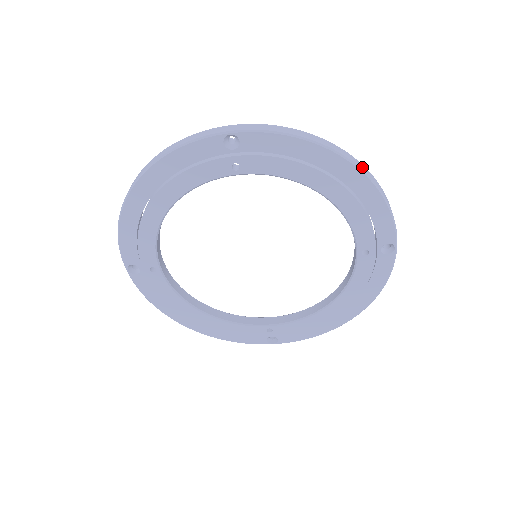
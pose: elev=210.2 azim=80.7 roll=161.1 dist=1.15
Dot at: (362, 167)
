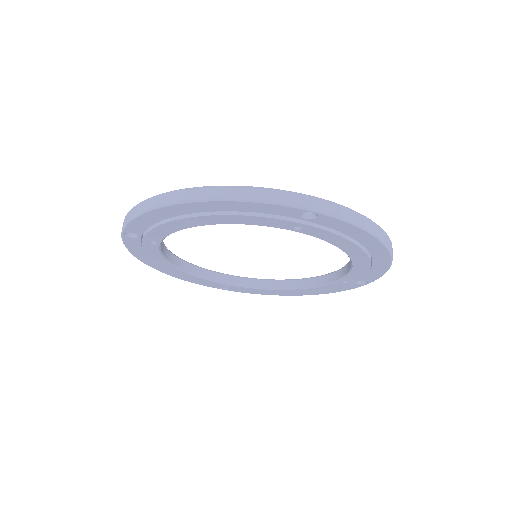
Dot at: occluded
